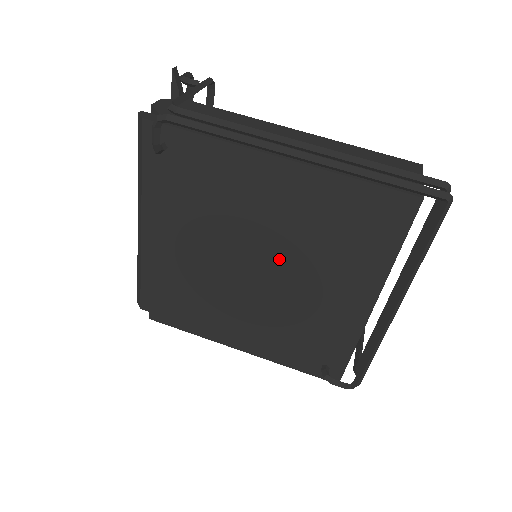
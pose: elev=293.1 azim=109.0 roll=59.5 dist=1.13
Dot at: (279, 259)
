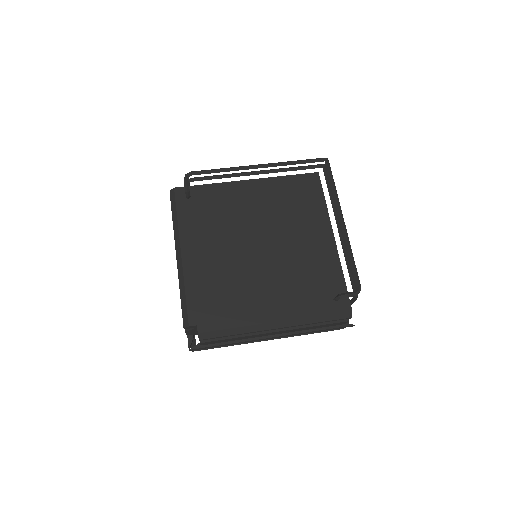
Dot at: (271, 233)
